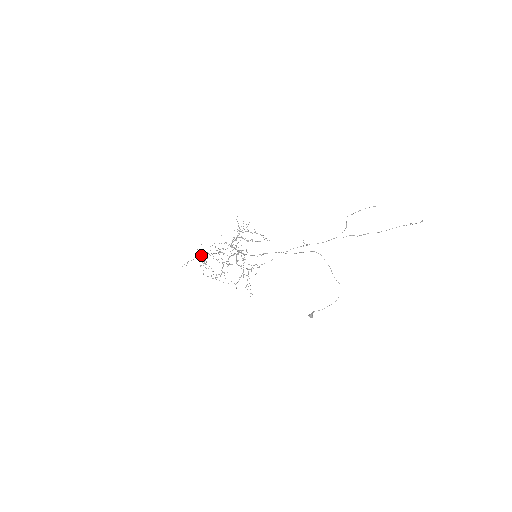
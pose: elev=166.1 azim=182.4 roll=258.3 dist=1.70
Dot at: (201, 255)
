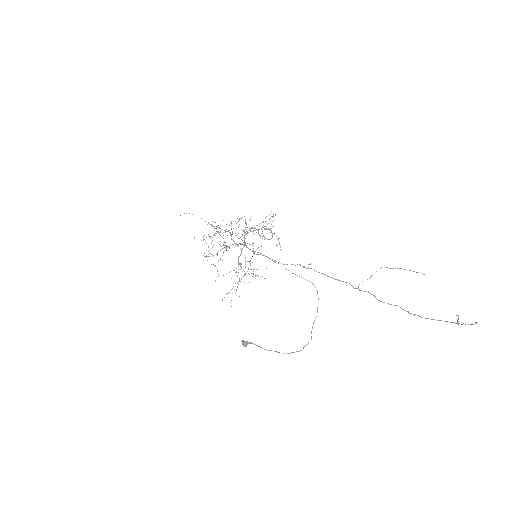
Dot at: (211, 224)
